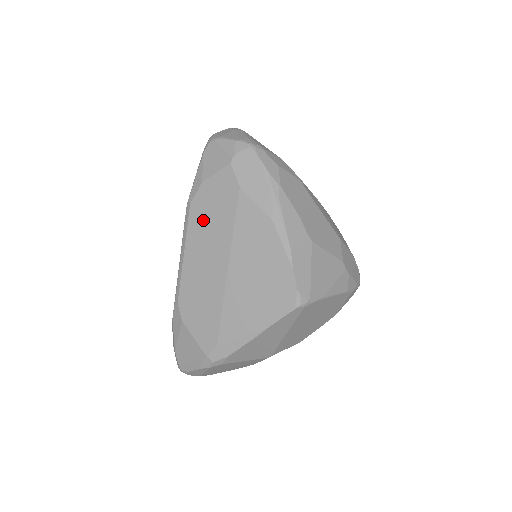
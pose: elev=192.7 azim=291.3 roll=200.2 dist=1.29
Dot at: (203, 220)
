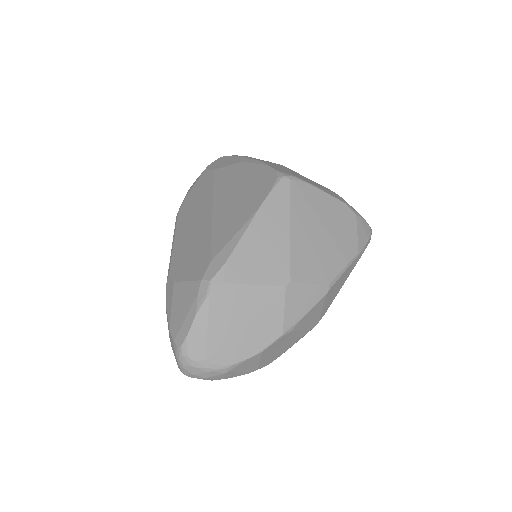
Dot at: (189, 208)
